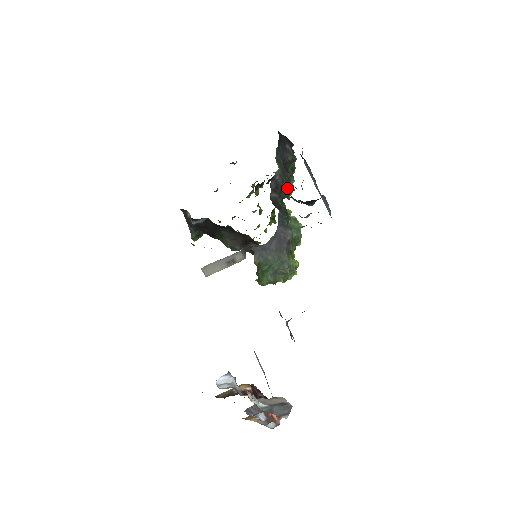
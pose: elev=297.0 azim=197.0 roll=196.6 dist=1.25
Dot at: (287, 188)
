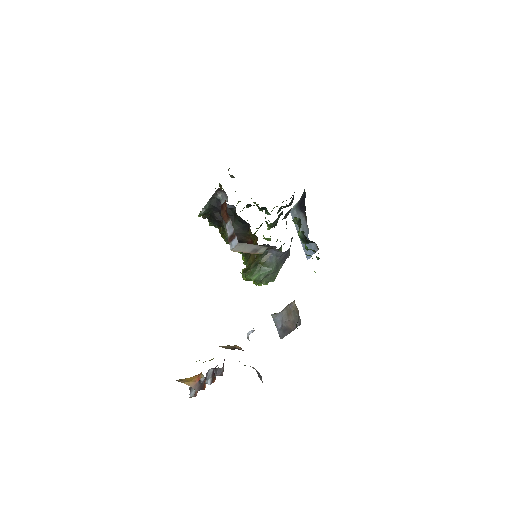
Dot at: occluded
